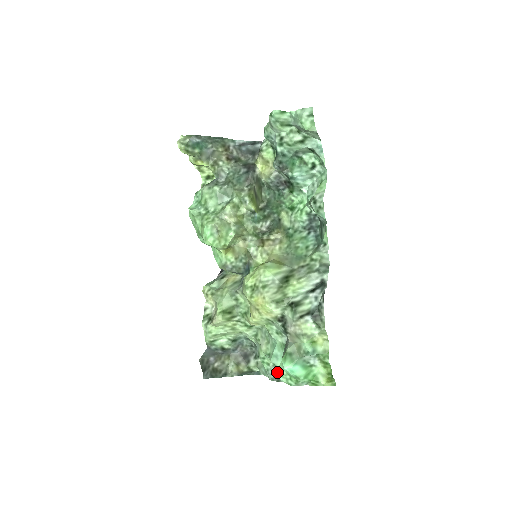
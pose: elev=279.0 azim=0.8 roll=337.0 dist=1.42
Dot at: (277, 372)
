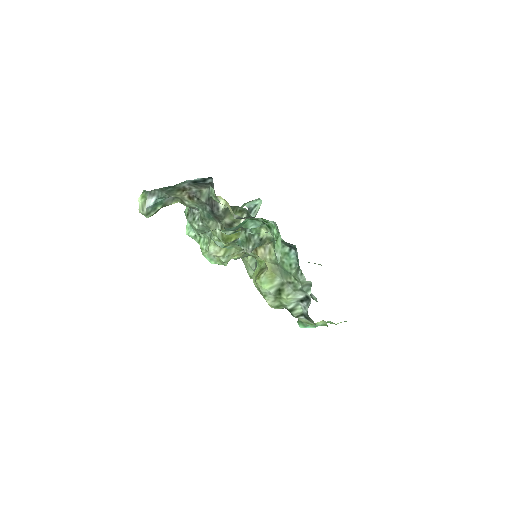
Dot at: occluded
